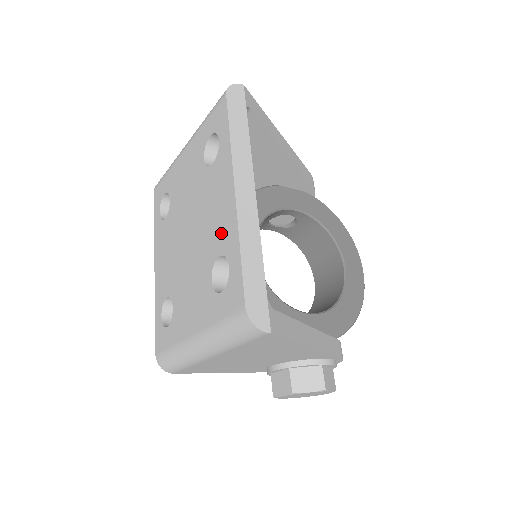
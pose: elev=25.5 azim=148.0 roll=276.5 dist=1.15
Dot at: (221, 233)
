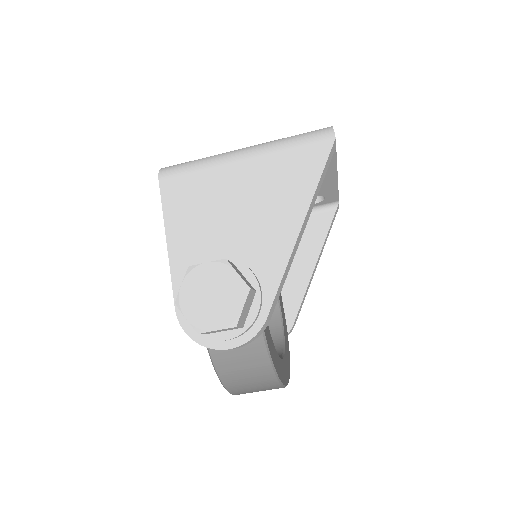
Dot at: occluded
